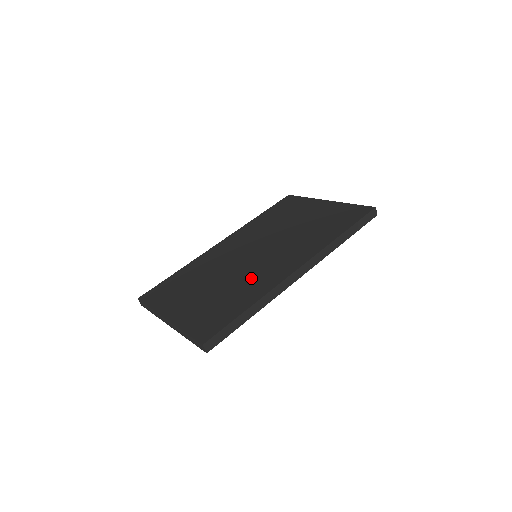
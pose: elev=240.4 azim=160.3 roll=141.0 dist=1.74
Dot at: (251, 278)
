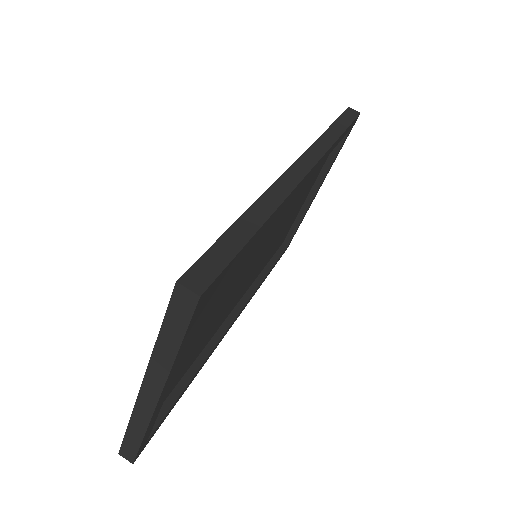
Dot at: occluded
